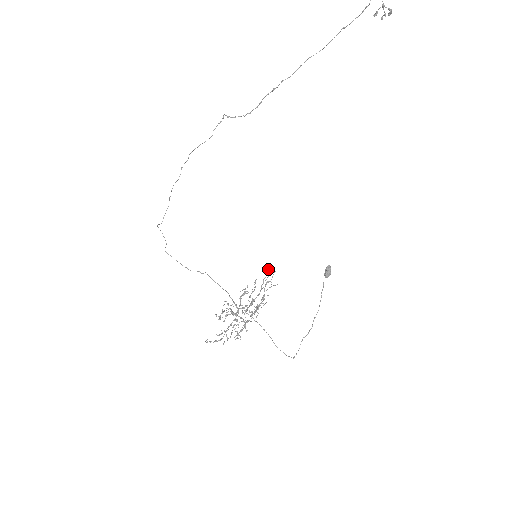
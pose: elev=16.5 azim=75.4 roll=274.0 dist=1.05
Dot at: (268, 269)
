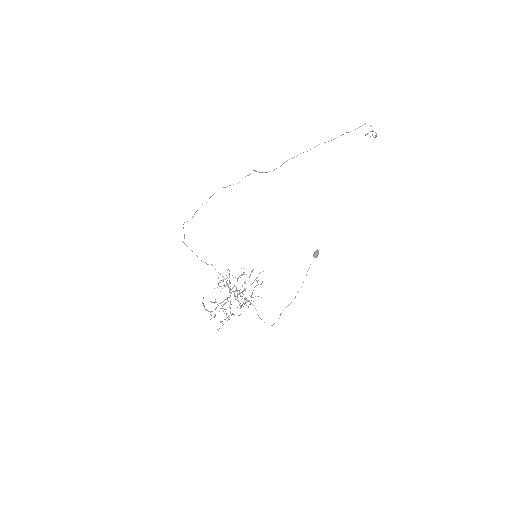
Dot at: occluded
